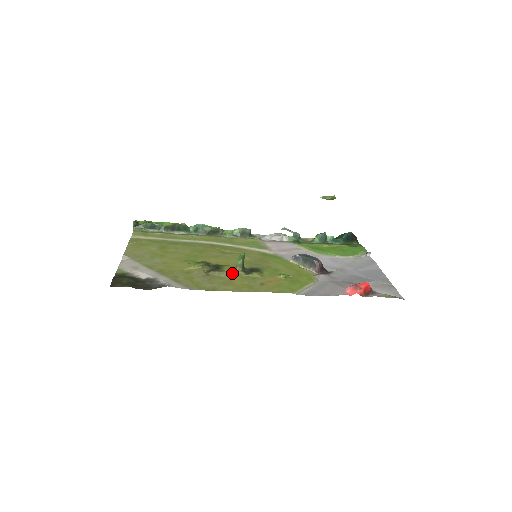
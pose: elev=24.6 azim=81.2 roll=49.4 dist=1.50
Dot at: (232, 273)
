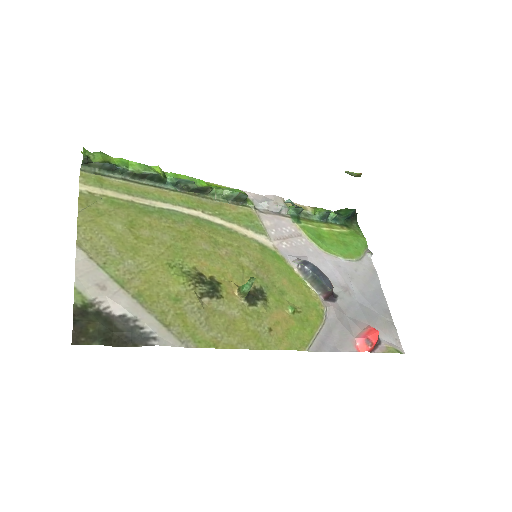
Dot at: (234, 304)
